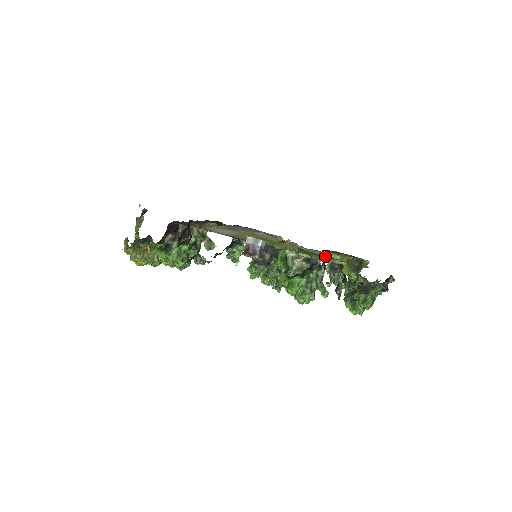
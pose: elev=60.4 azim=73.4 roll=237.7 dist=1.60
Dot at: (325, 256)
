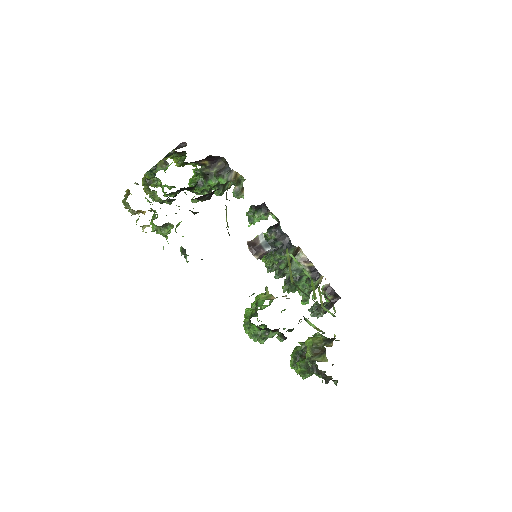
Dot at: occluded
